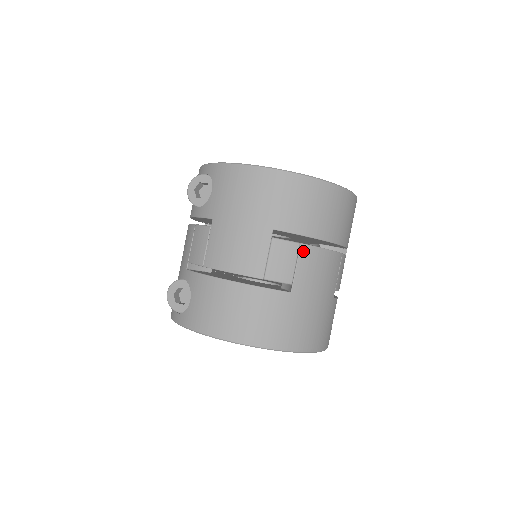
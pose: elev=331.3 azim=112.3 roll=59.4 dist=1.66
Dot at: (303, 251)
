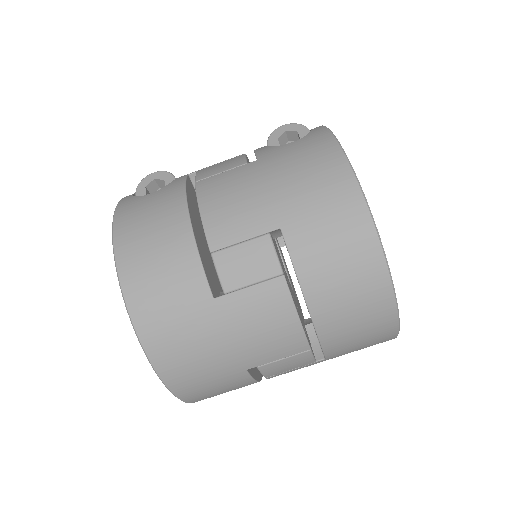
Dot at: (276, 284)
